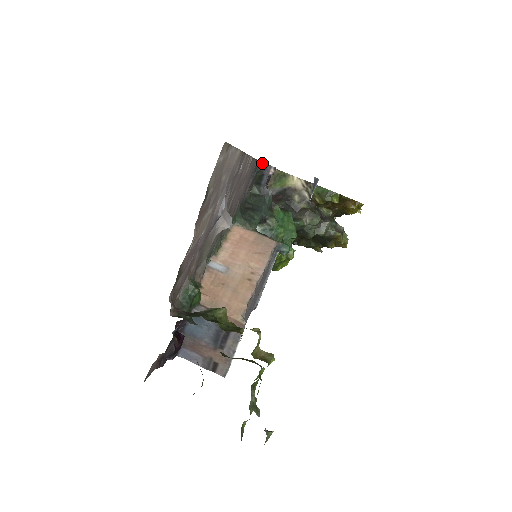
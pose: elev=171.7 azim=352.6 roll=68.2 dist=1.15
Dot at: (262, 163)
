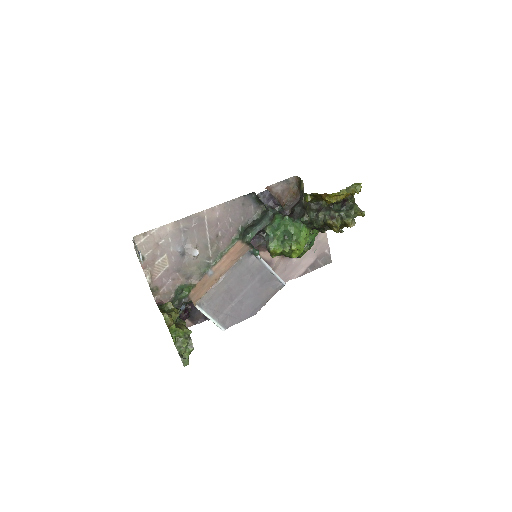
Dot at: occluded
